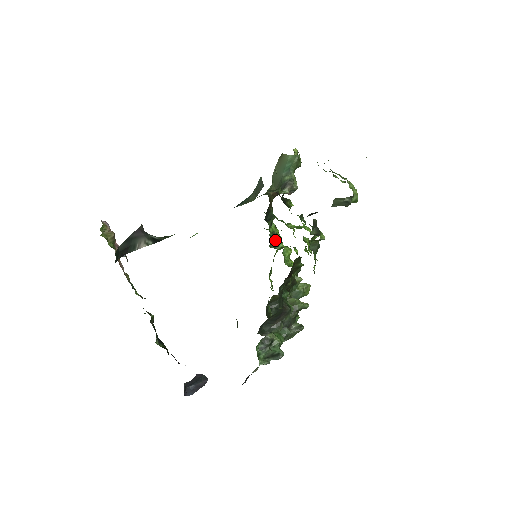
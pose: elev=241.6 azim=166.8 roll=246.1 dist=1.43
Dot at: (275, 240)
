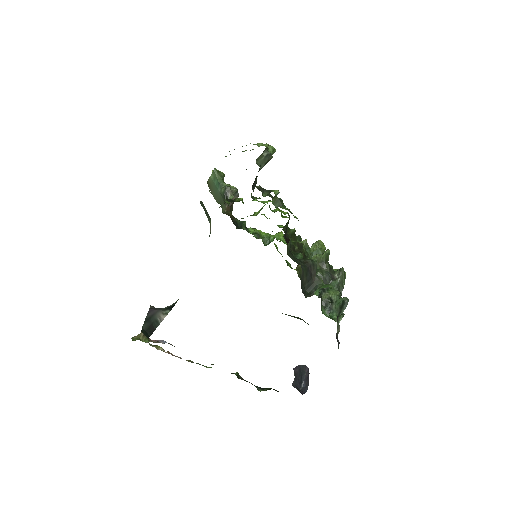
Dot at: (264, 238)
